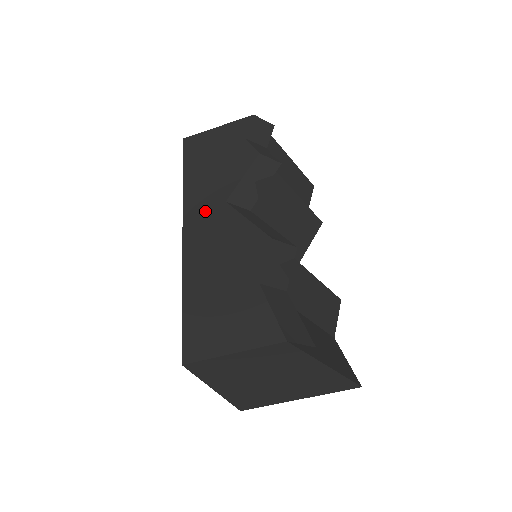
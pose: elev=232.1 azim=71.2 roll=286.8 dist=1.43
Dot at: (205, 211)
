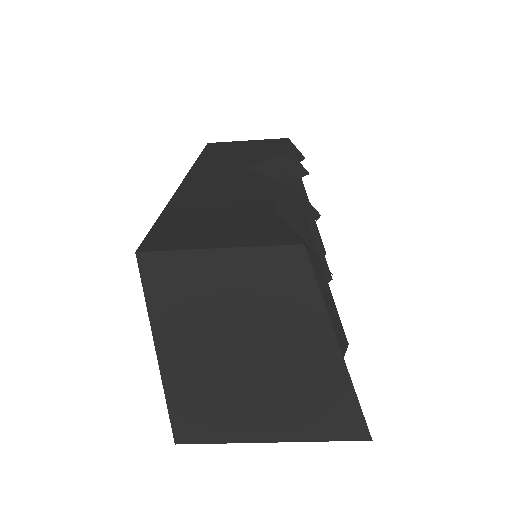
Dot at: (217, 171)
